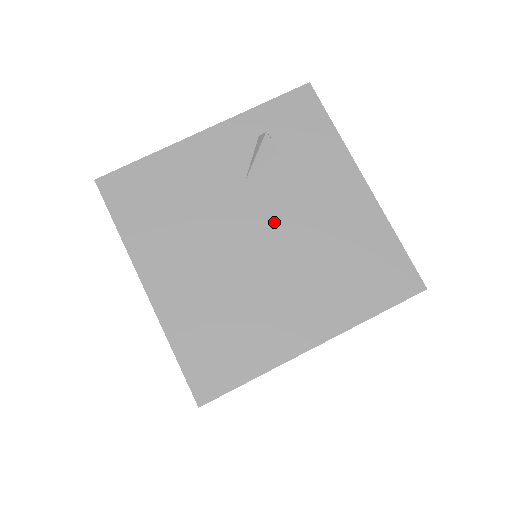
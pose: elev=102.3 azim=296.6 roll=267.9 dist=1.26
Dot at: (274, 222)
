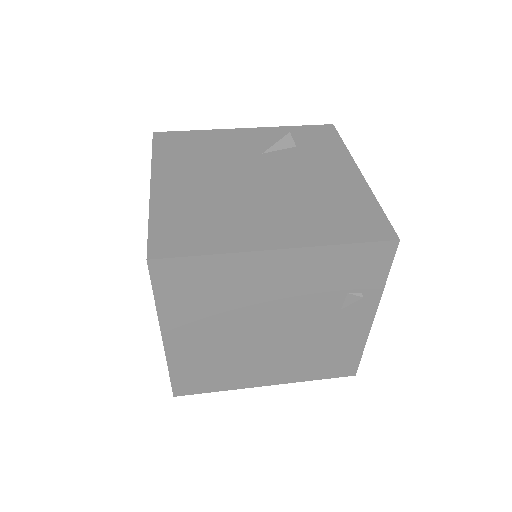
Dot at: (275, 176)
